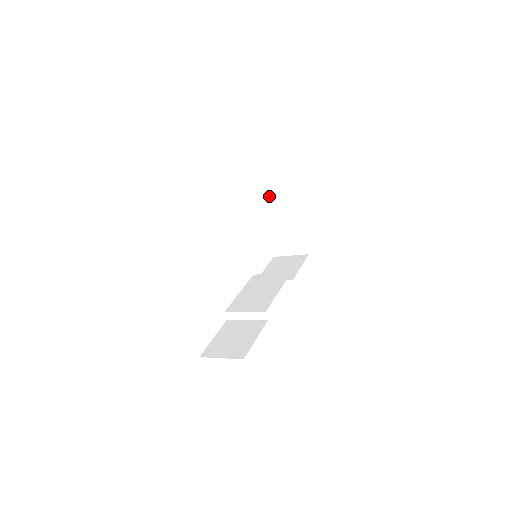
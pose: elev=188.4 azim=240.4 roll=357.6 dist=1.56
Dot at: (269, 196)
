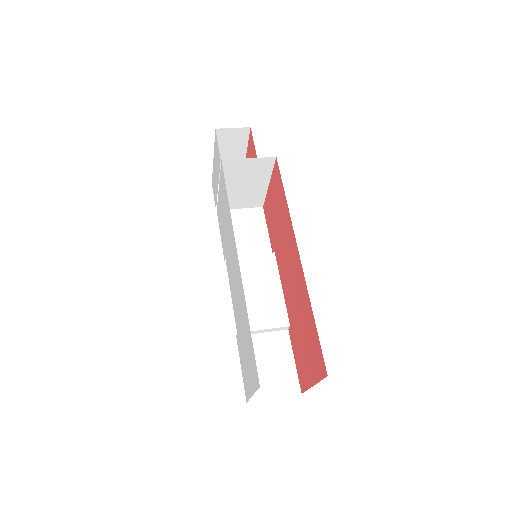
Dot at: (244, 159)
